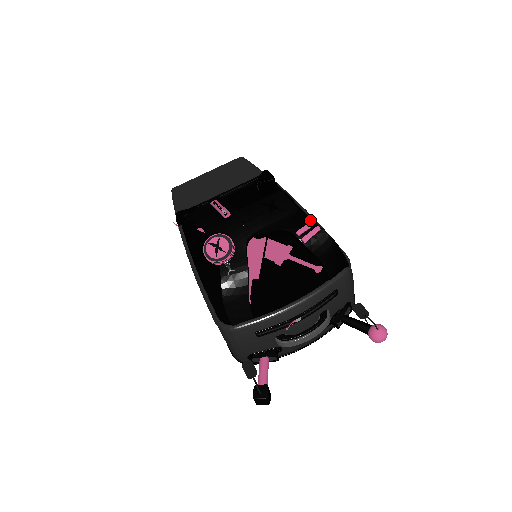
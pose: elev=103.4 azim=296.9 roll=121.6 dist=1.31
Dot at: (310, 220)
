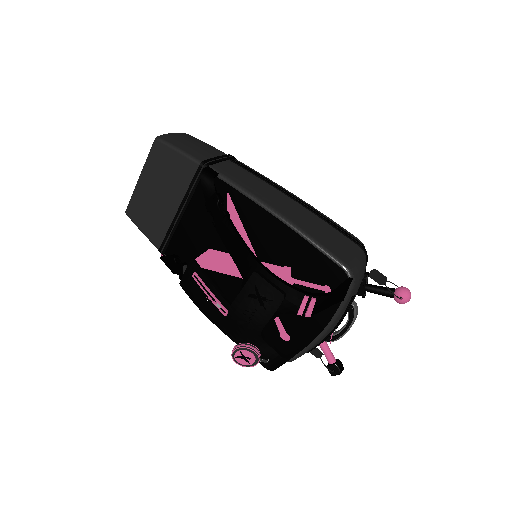
Dot at: (301, 294)
